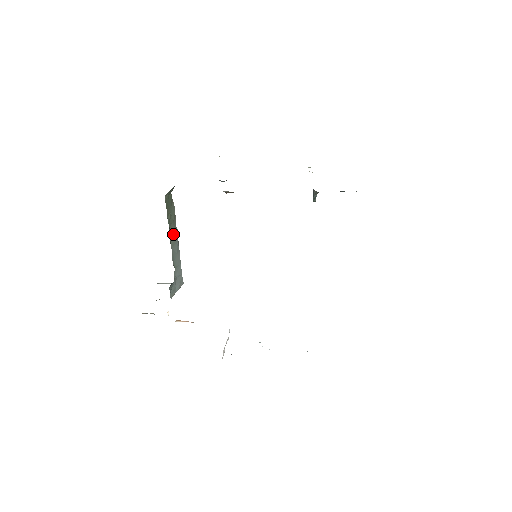
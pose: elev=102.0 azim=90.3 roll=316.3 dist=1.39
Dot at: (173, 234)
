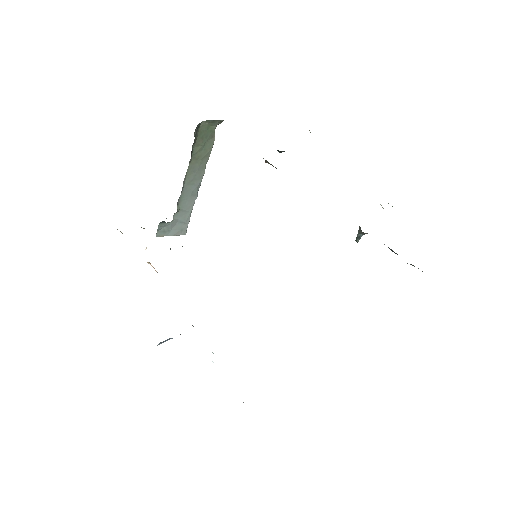
Dot at: (195, 172)
